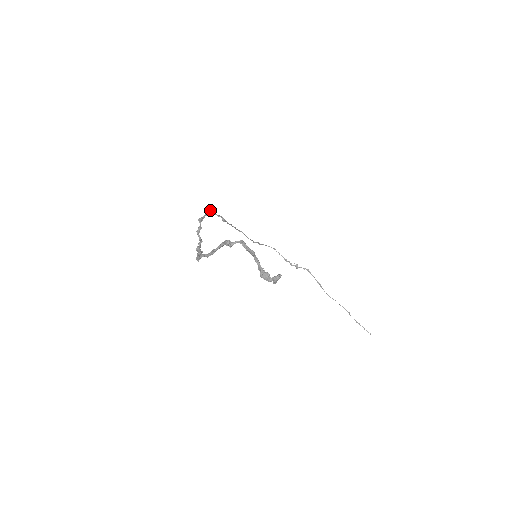
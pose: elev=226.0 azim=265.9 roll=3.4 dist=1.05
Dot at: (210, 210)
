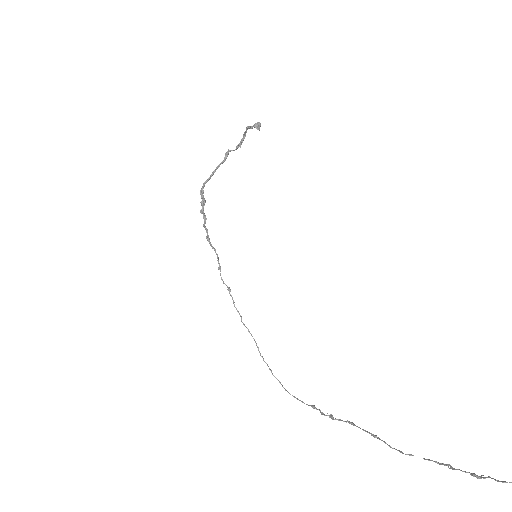
Dot at: (217, 255)
